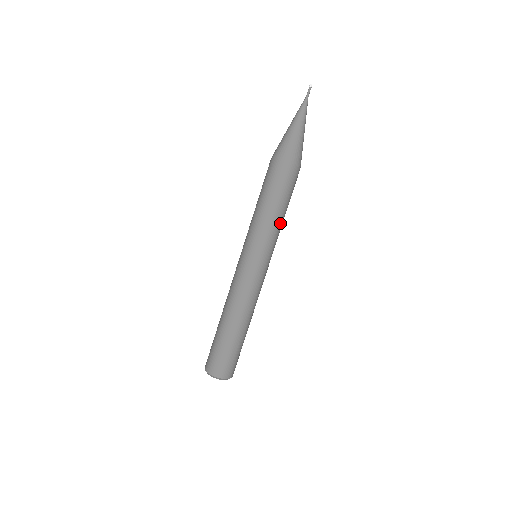
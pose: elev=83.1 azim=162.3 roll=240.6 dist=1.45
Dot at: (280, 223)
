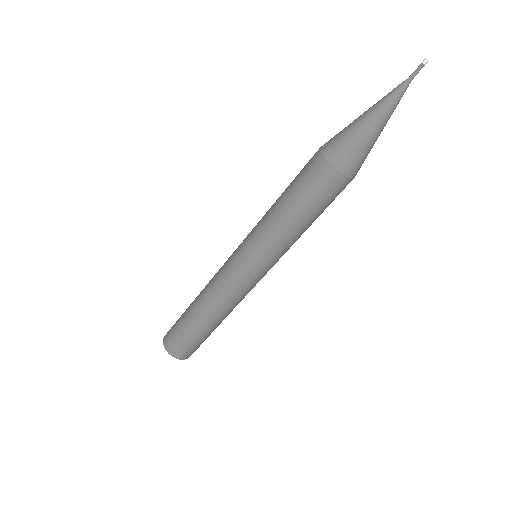
Dot at: occluded
